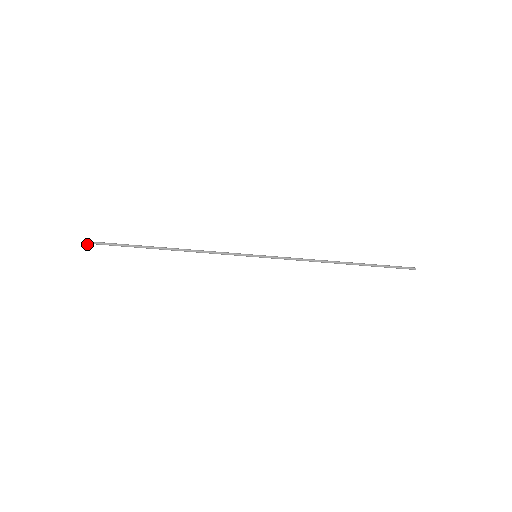
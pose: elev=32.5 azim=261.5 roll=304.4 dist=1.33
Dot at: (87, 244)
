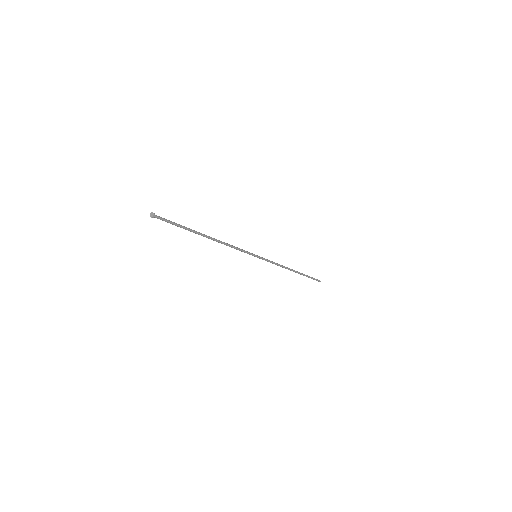
Dot at: (154, 216)
